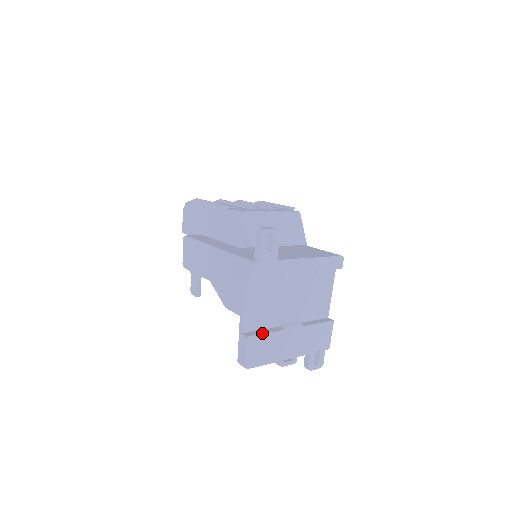
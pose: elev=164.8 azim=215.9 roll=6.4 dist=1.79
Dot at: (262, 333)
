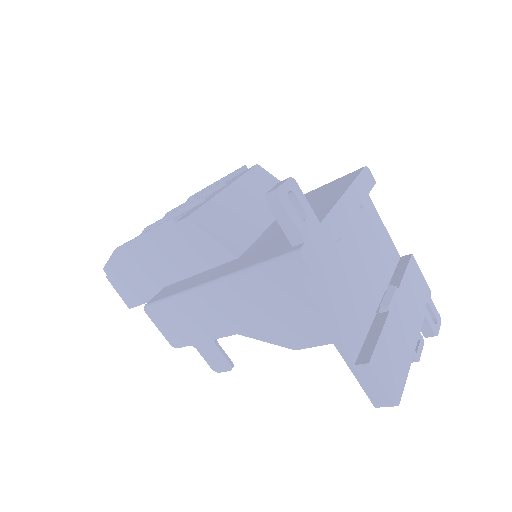
Dot at: (376, 340)
